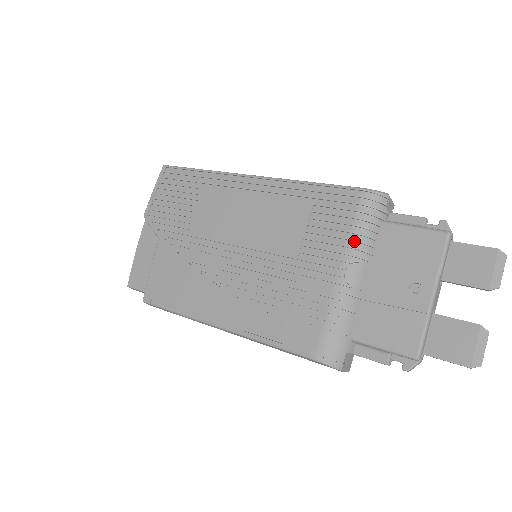
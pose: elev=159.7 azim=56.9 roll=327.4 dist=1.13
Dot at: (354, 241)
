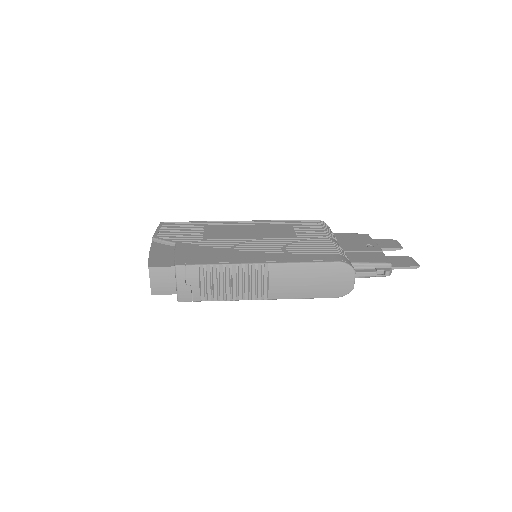
Dot at: (326, 232)
